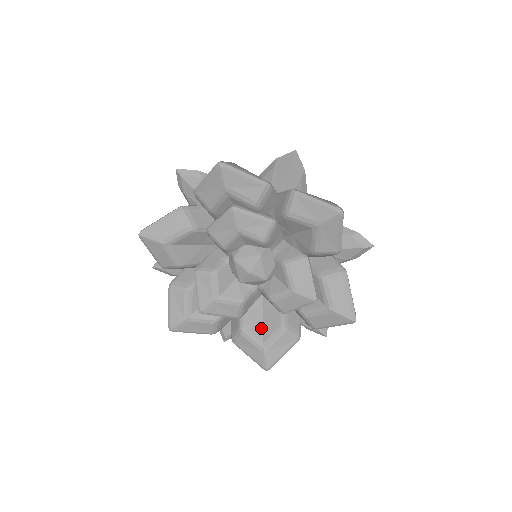
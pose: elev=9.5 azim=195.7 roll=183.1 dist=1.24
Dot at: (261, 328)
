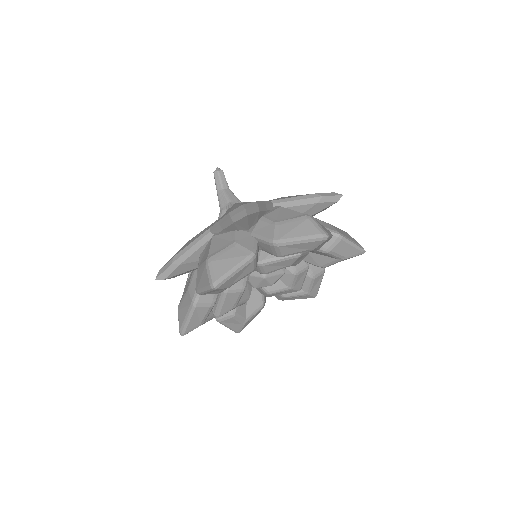
Dot at: (245, 308)
